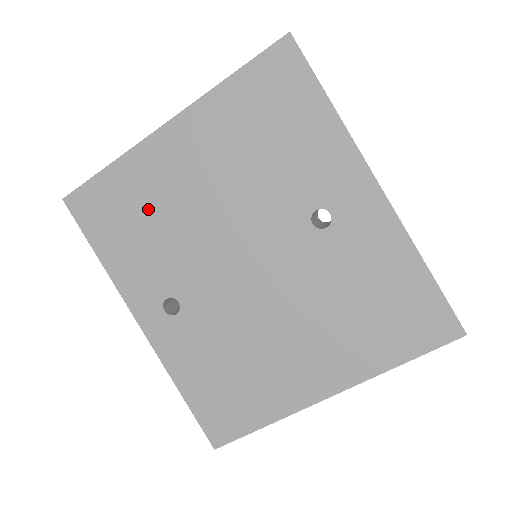
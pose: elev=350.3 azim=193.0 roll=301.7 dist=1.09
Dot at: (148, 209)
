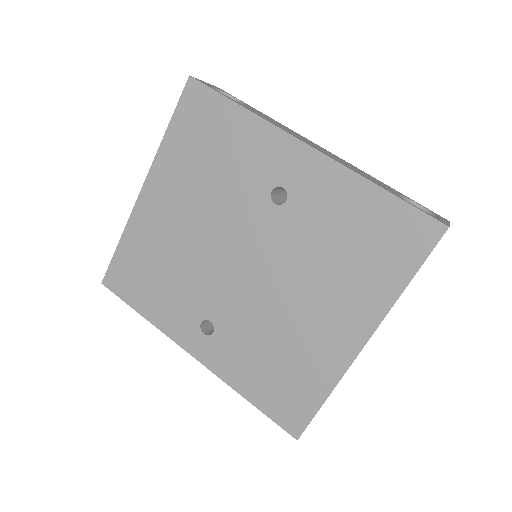
Dot at: (158, 259)
